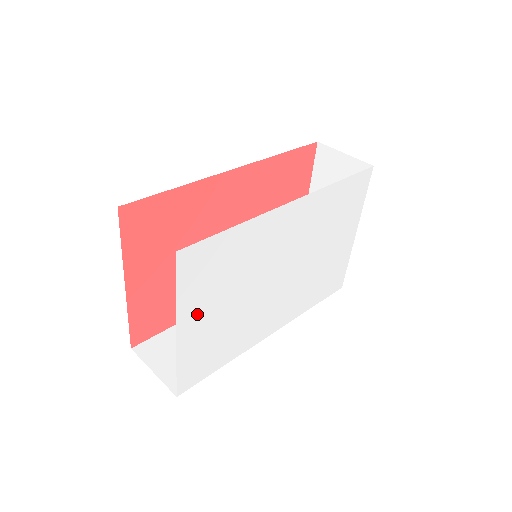
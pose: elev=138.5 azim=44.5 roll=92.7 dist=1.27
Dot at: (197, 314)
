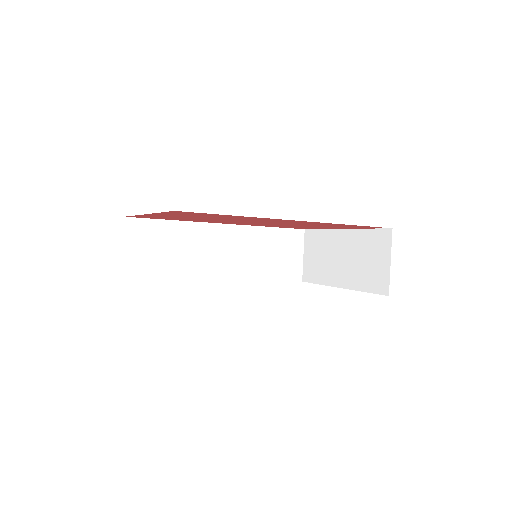
Dot at: occluded
